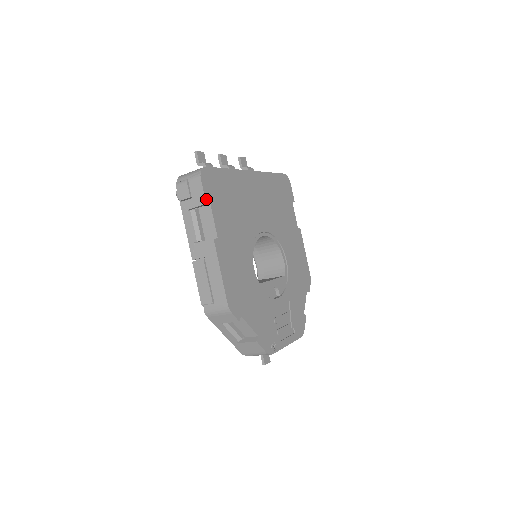
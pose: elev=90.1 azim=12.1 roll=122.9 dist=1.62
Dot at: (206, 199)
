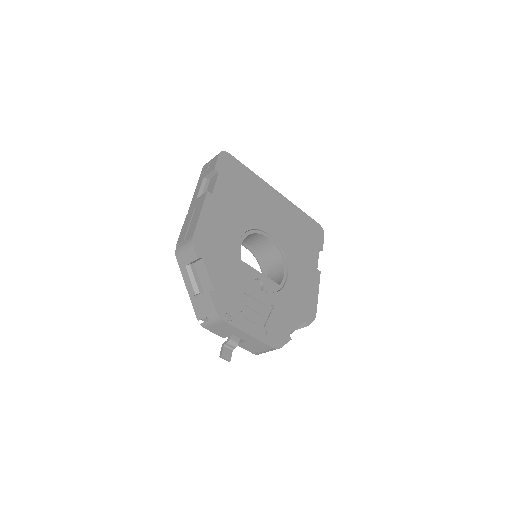
Dot at: (216, 167)
